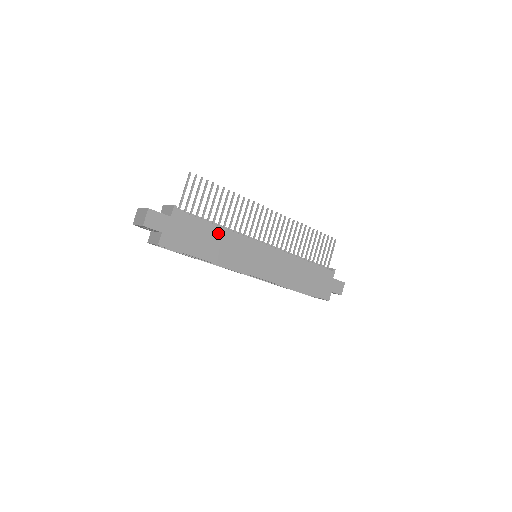
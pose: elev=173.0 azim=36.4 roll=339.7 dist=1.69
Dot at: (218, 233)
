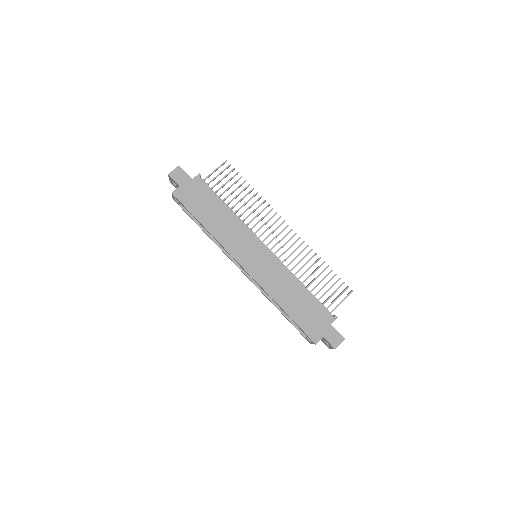
Dot at: (225, 212)
